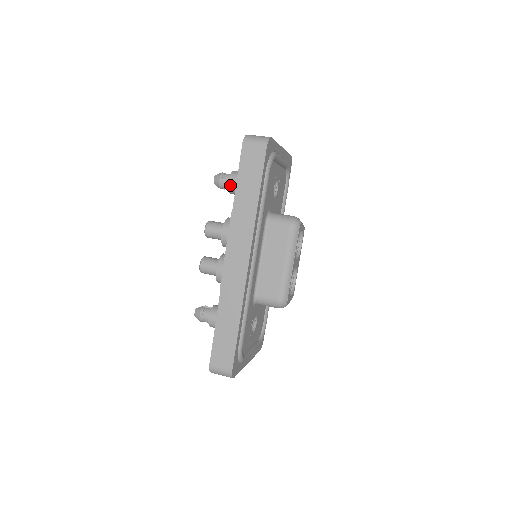
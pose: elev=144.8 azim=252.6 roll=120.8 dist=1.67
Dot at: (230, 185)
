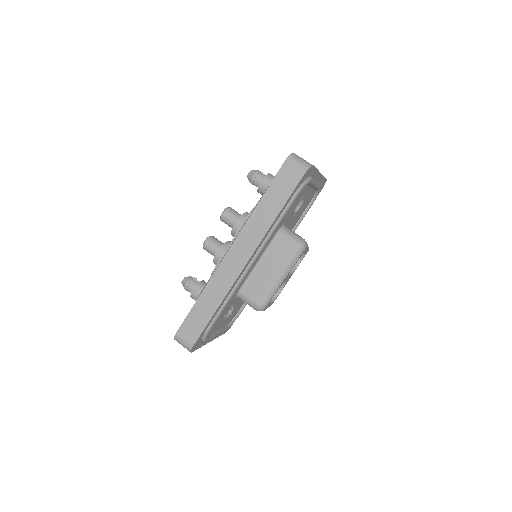
Dot at: (260, 185)
